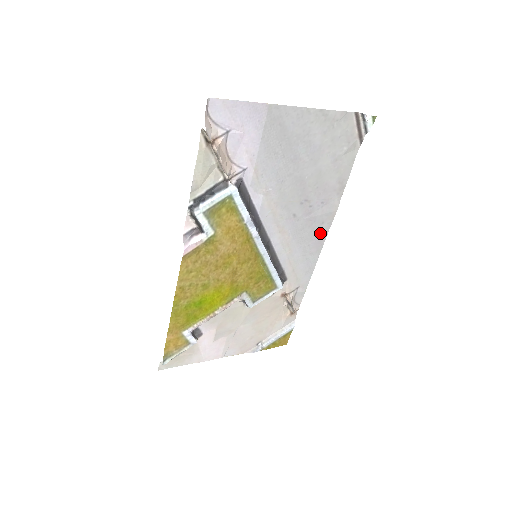
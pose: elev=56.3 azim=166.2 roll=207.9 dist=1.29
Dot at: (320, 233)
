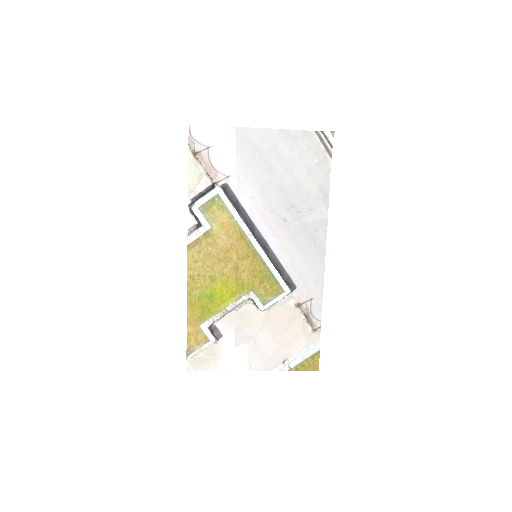
Dot at: (318, 241)
